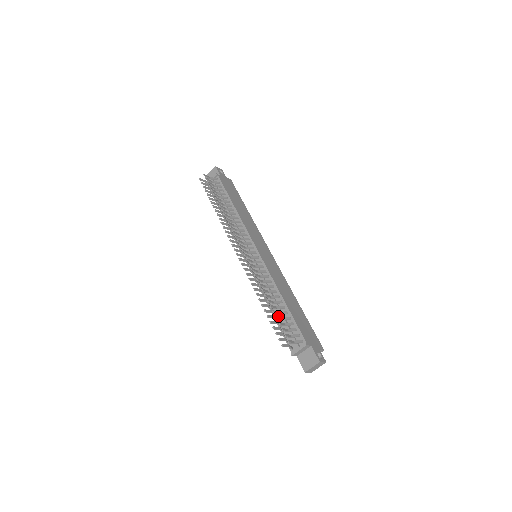
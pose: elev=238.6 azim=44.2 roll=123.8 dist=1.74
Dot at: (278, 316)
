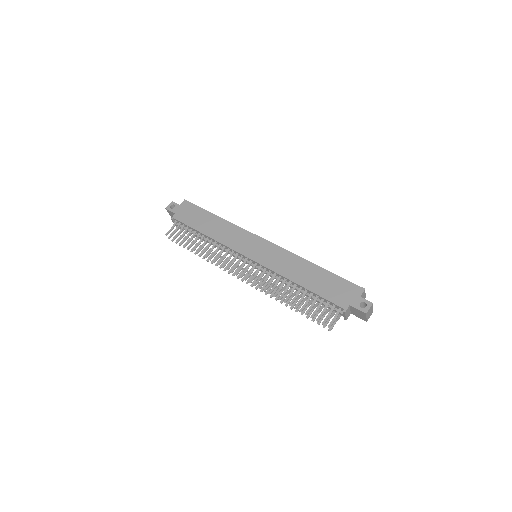
Dot at: occluded
